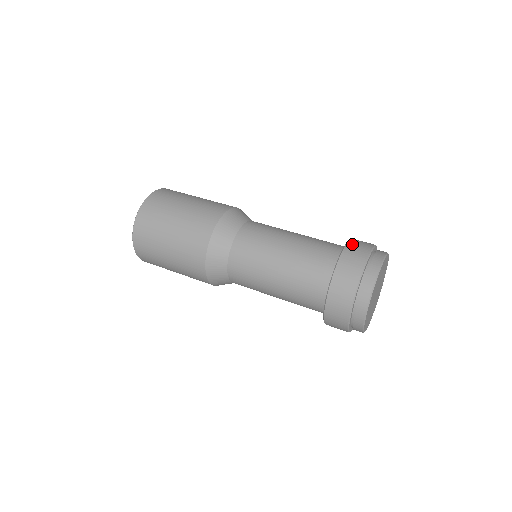
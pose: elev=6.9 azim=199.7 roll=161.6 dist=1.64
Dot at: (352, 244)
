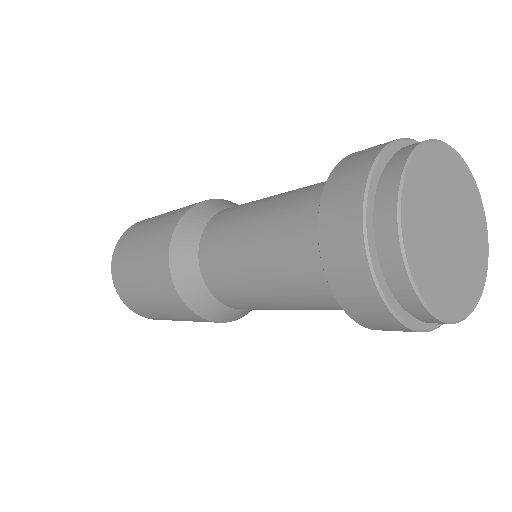
Dot at: (330, 193)
